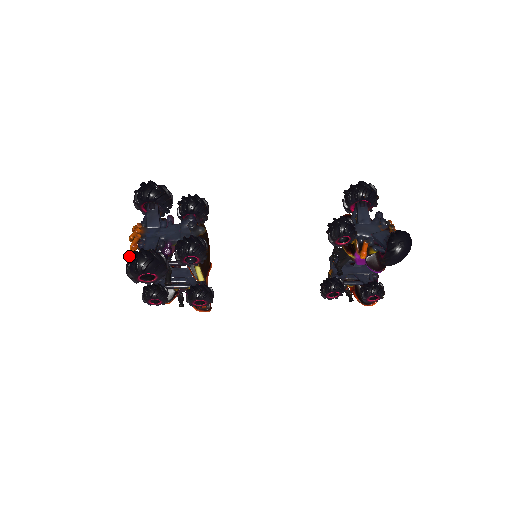
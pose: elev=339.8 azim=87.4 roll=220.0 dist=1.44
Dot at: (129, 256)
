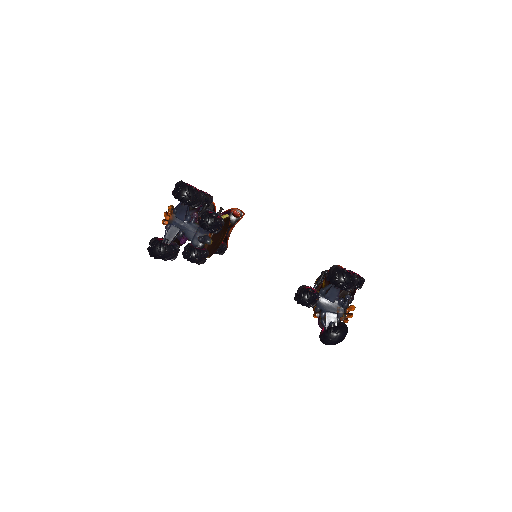
Dot at: (152, 240)
